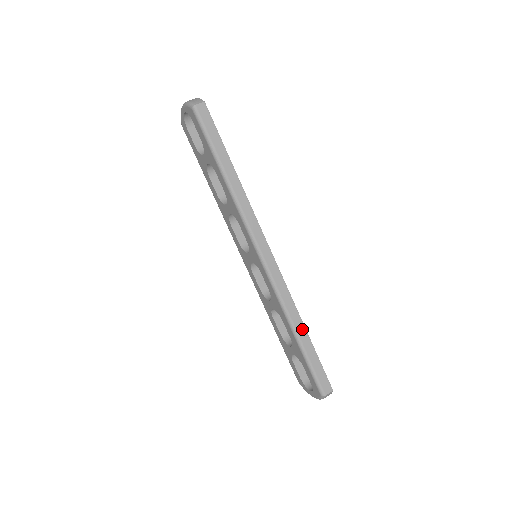
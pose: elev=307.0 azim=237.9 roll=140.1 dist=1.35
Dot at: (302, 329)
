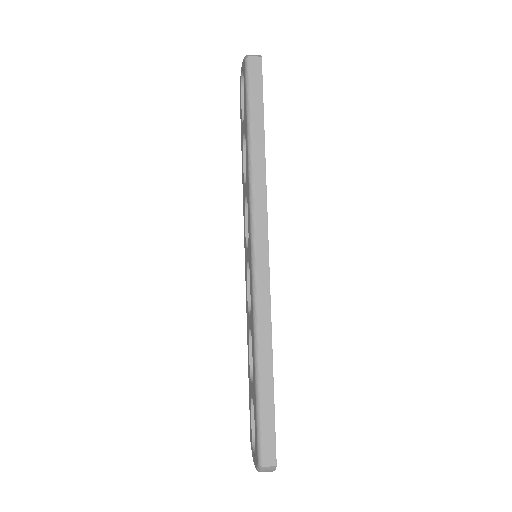
Dot at: (268, 363)
